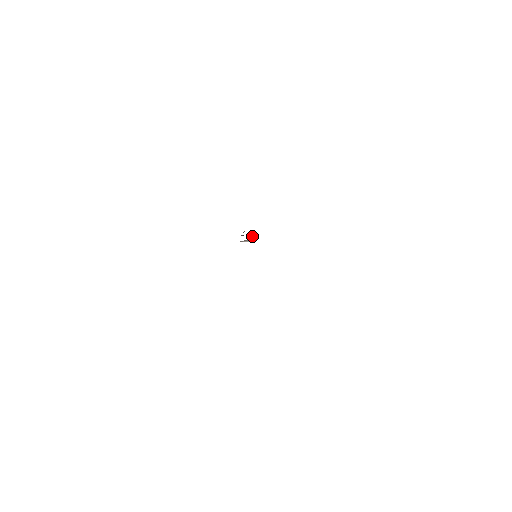
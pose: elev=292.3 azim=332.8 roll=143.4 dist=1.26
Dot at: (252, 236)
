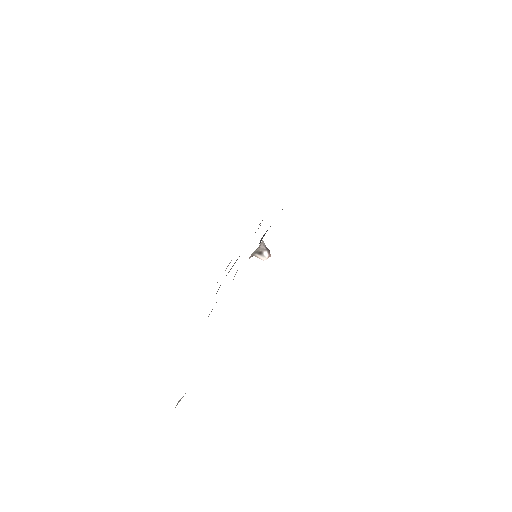
Dot at: (268, 250)
